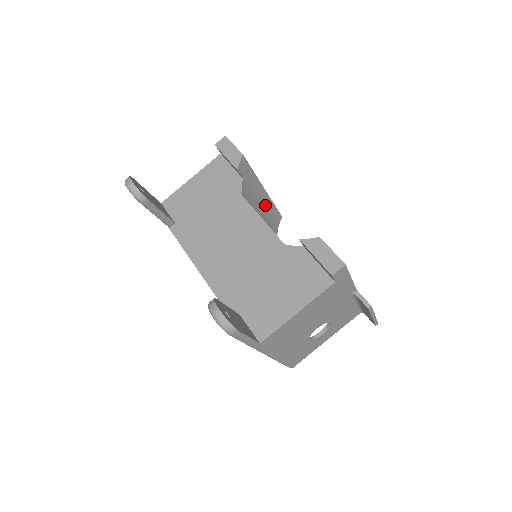
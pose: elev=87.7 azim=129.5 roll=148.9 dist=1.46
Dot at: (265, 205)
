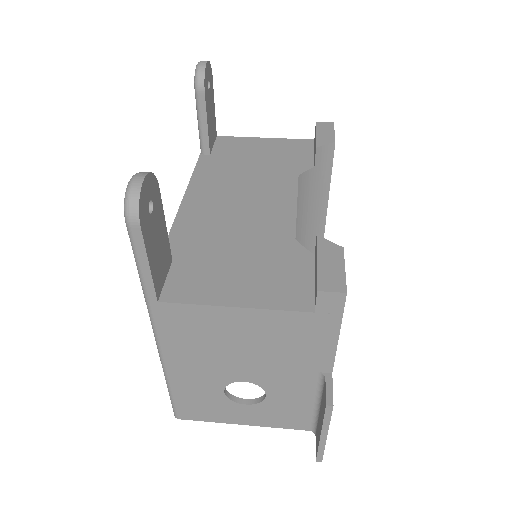
Dot at: (313, 234)
